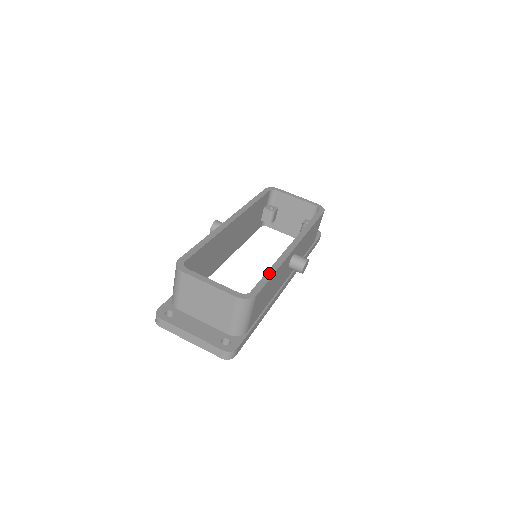
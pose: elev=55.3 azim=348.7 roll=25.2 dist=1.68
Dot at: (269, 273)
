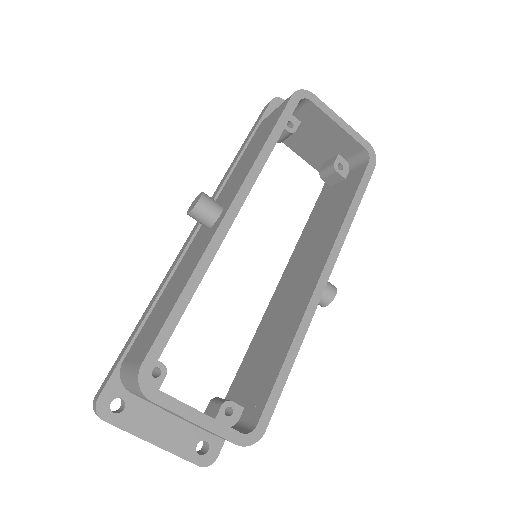
Dot at: (286, 367)
